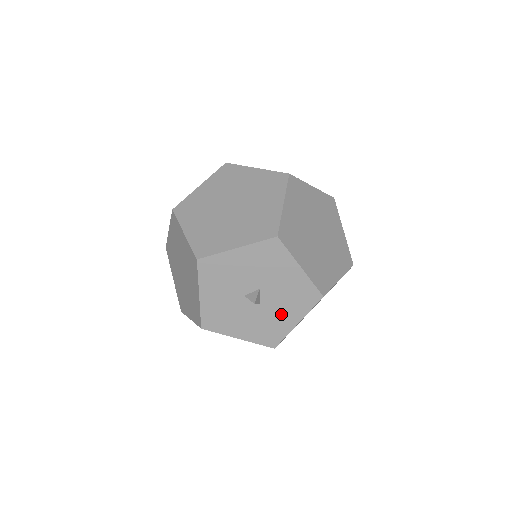
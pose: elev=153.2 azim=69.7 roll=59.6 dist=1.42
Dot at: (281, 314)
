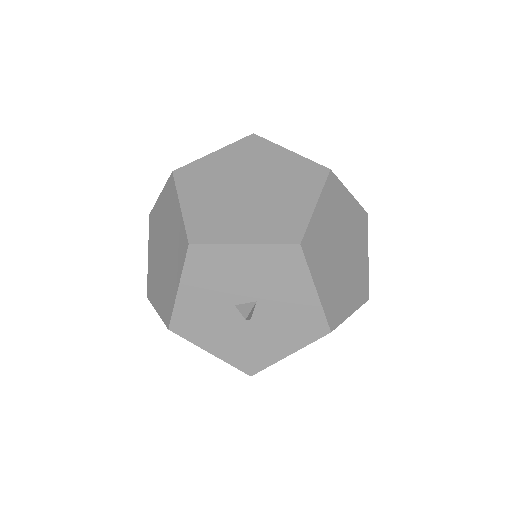
Dot at: (272, 339)
